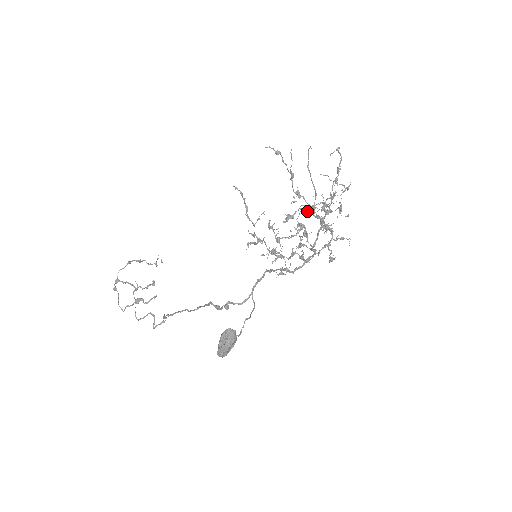
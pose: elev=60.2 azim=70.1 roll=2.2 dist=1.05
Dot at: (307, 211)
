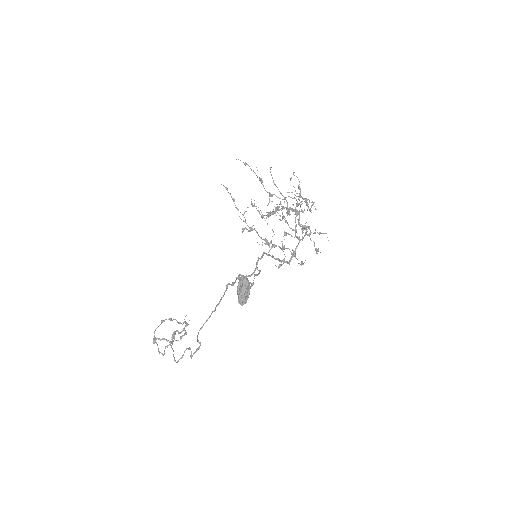
Dot at: (282, 208)
